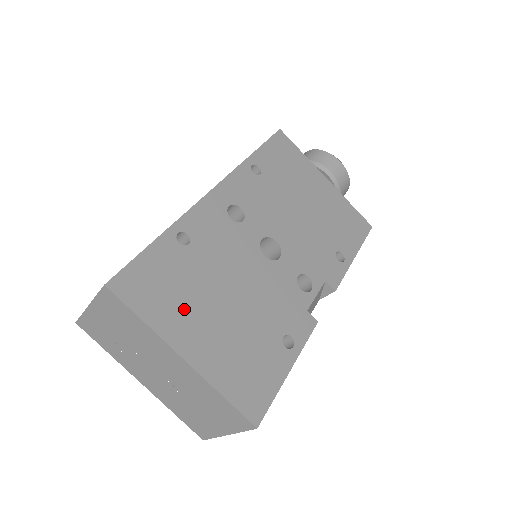
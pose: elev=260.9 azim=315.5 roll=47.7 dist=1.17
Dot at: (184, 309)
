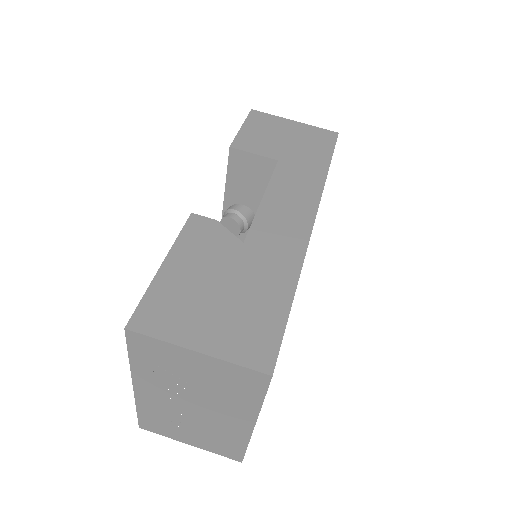
Dot at: occluded
